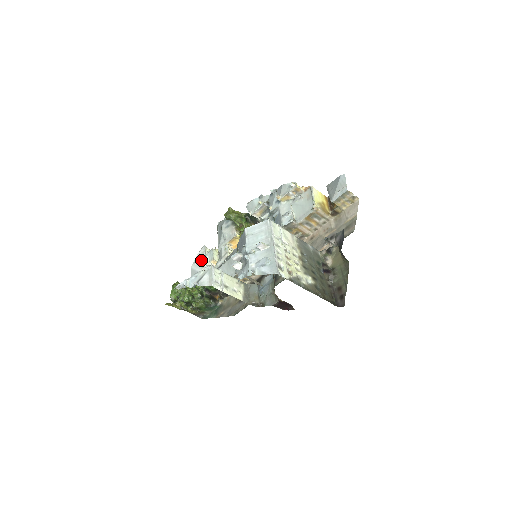
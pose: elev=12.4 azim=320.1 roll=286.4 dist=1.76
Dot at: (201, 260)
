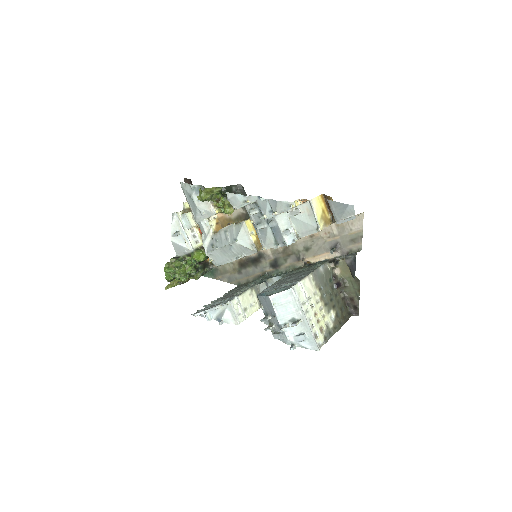
Dot at: (180, 233)
